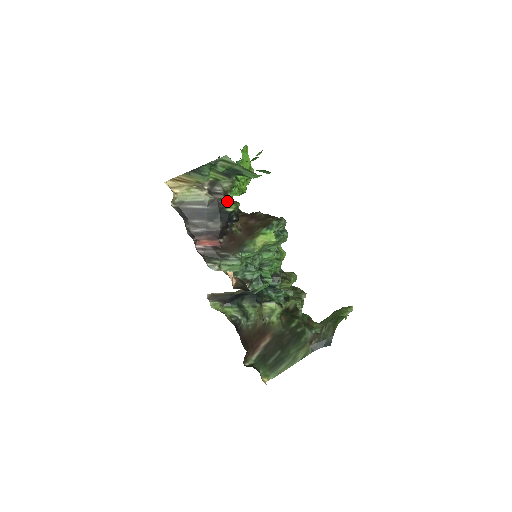
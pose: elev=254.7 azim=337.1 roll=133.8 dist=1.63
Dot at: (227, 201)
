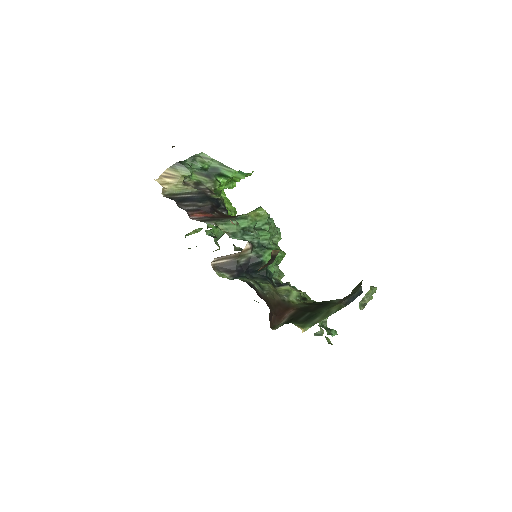
Dot at: (212, 194)
